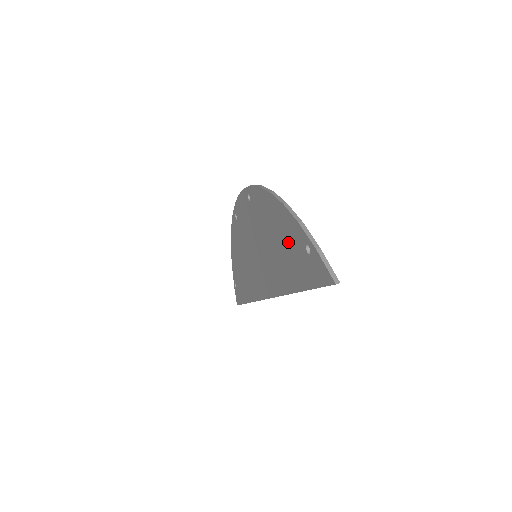
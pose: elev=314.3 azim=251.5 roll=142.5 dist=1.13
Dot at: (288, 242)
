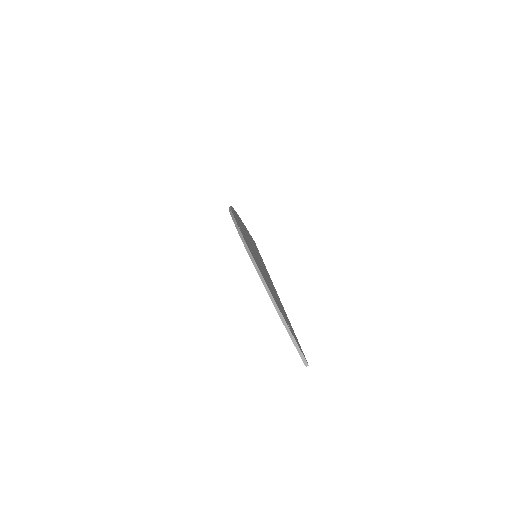
Dot at: occluded
